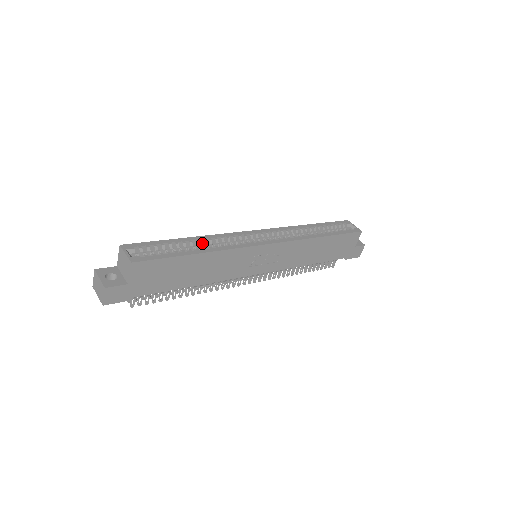
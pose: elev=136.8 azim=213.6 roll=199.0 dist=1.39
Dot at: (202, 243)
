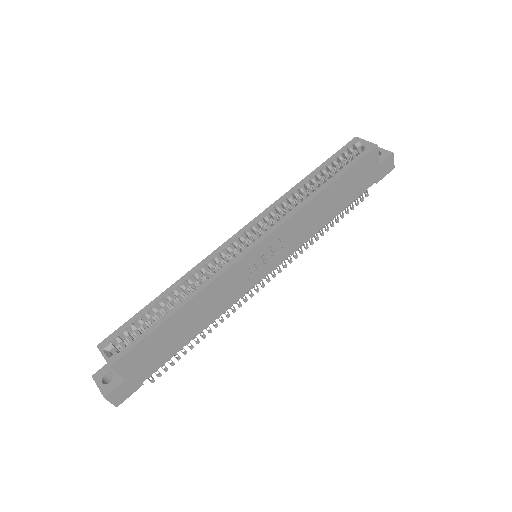
Dot at: (181, 289)
